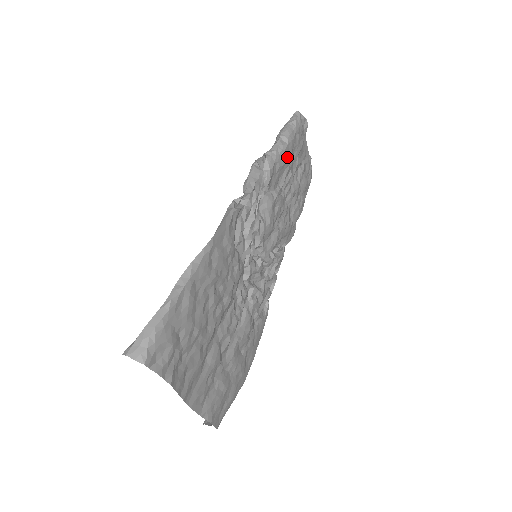
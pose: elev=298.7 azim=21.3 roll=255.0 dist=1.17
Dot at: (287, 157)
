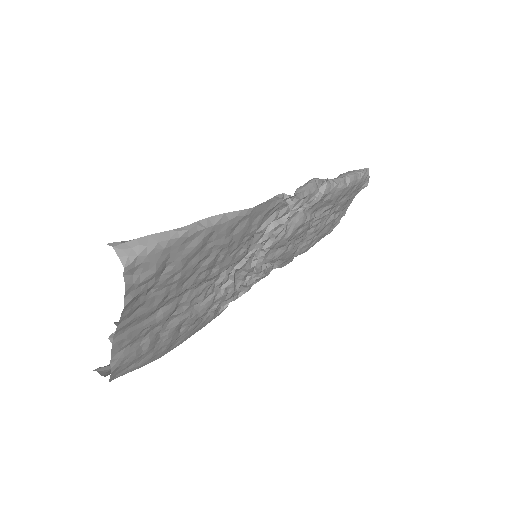
Dot at: (339, 196)
